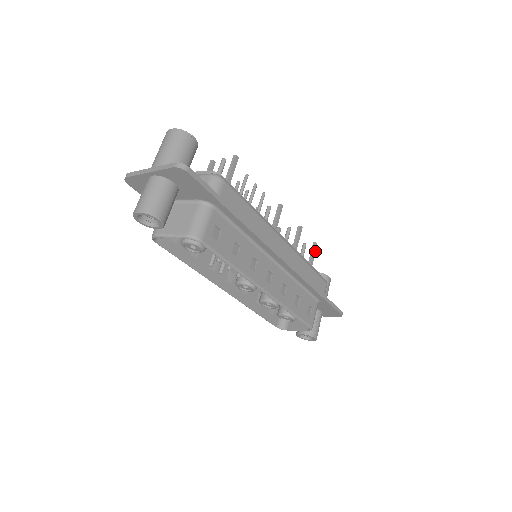
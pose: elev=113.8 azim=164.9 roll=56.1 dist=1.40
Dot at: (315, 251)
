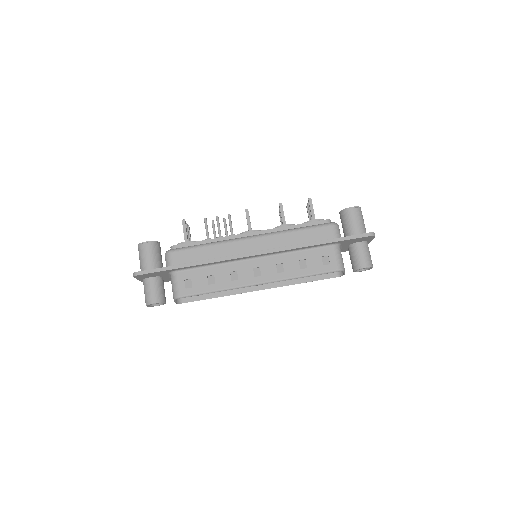
Dot at: (312, 206)
